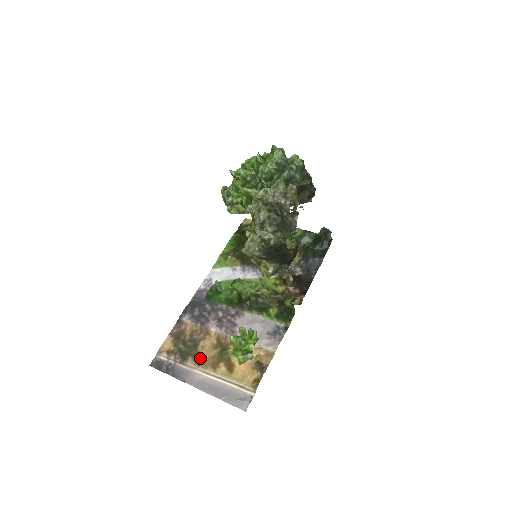
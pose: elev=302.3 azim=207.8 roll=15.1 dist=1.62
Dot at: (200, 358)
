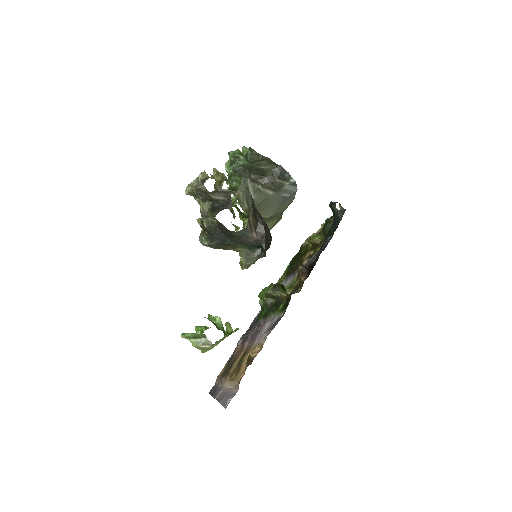
Dot at: (229, 372)
